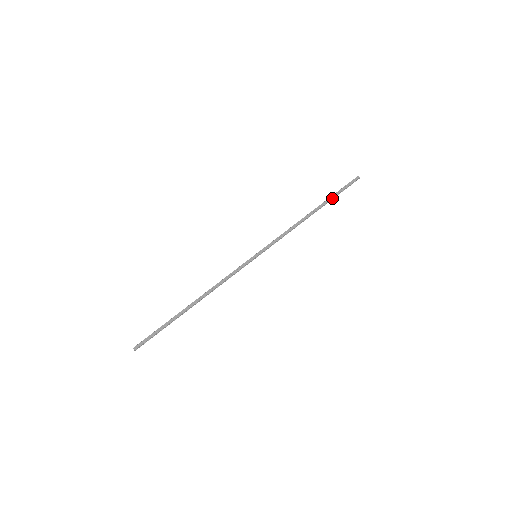
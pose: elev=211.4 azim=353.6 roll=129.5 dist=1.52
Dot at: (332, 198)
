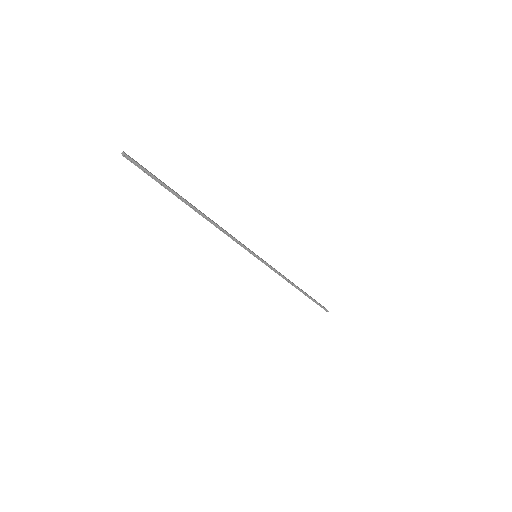
Dot at: (312, 298)
